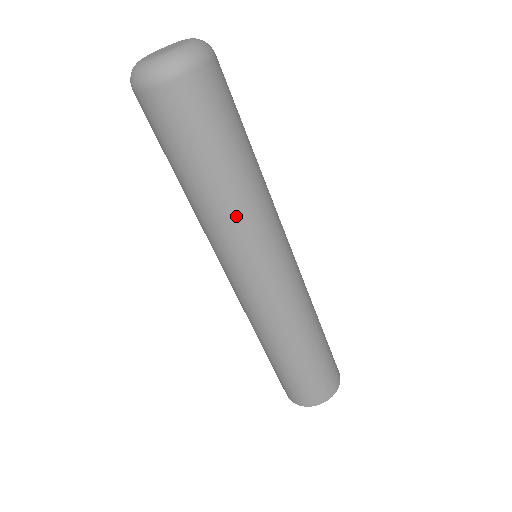
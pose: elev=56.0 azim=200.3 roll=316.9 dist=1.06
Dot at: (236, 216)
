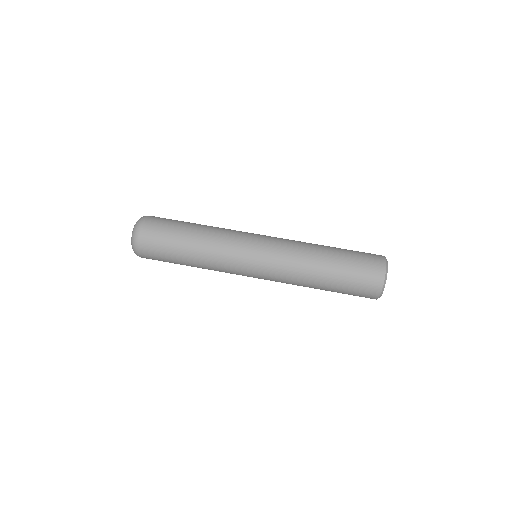
Dot at: (213, 246)
